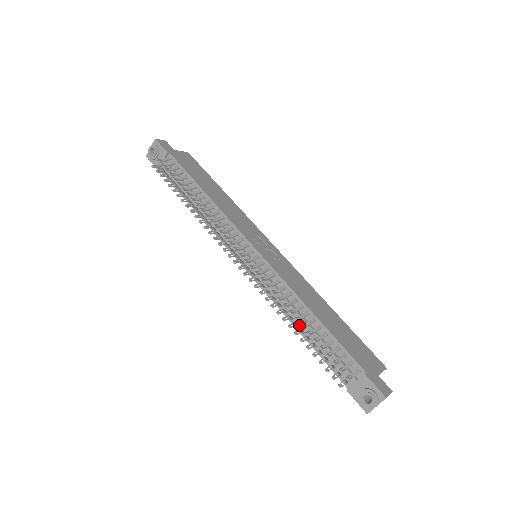
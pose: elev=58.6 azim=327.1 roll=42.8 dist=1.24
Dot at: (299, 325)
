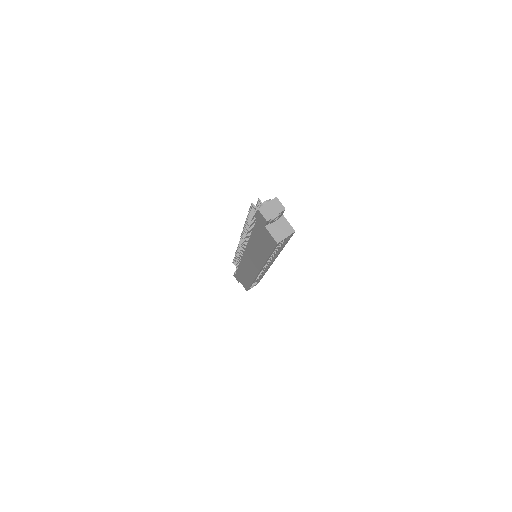
Dot at: occluded
